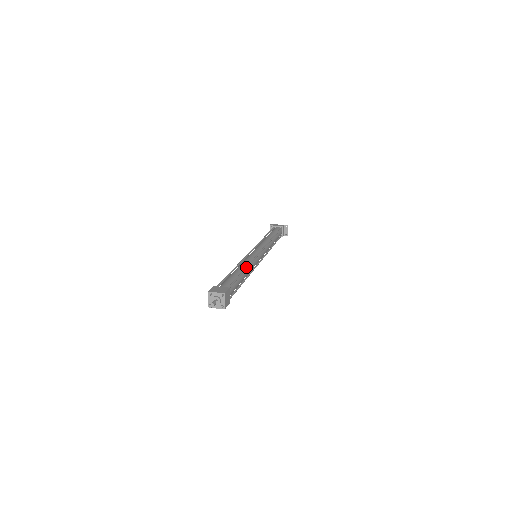
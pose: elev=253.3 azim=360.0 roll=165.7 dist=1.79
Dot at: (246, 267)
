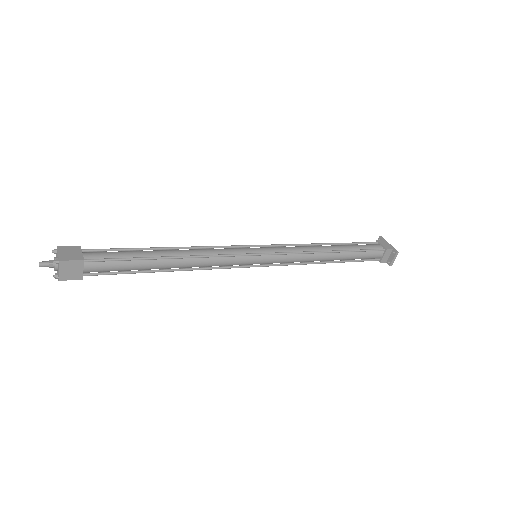
Dot at: (182, 256)
